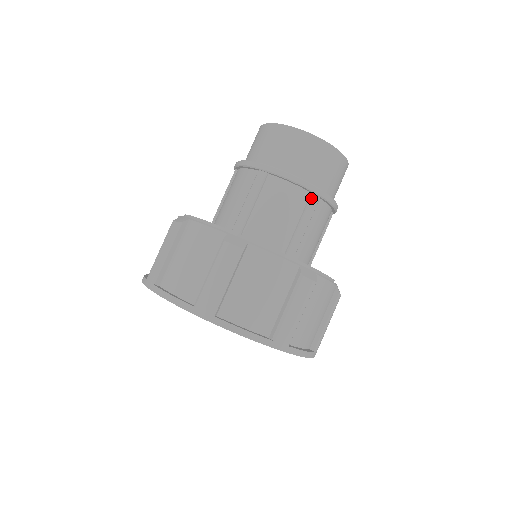
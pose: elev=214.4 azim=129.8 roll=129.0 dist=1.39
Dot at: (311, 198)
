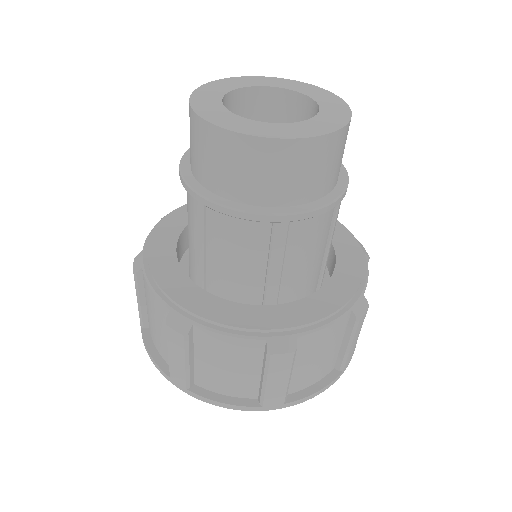
Dot at: (273, 228)
